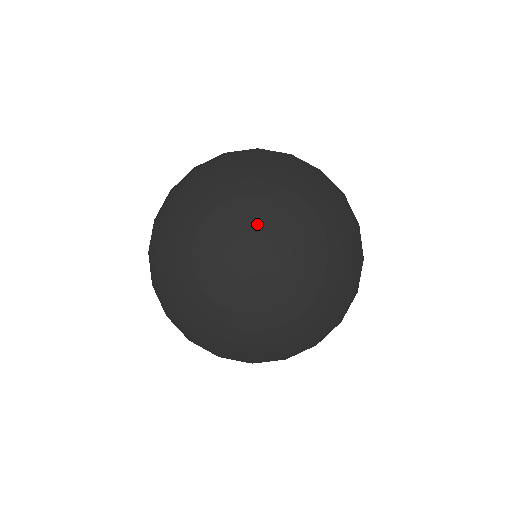
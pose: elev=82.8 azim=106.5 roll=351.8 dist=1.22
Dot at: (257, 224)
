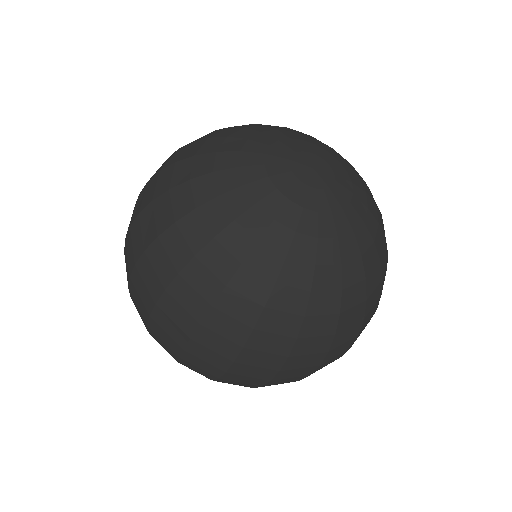
Dot at: (330, 159)
